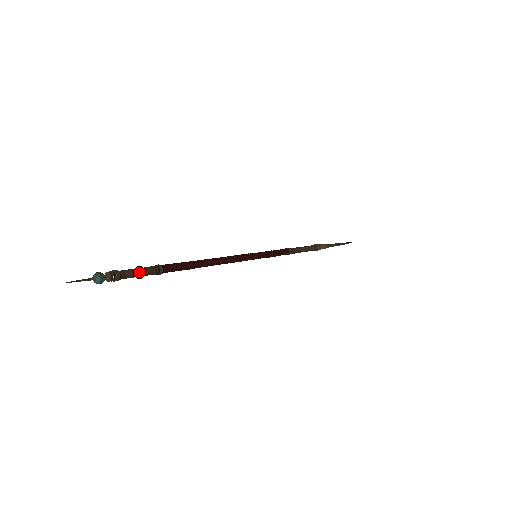
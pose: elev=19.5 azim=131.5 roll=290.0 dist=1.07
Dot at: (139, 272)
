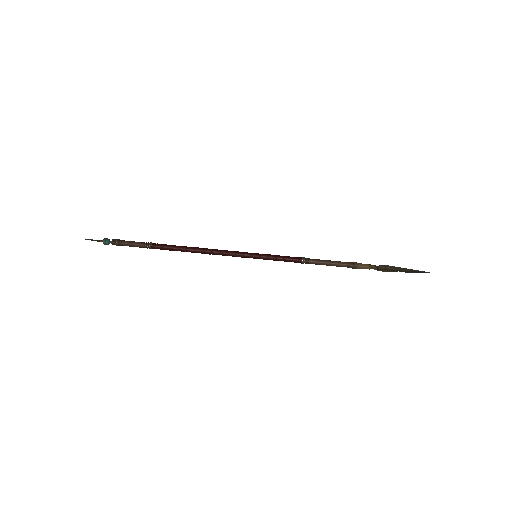
Dot at: (133, 243)
